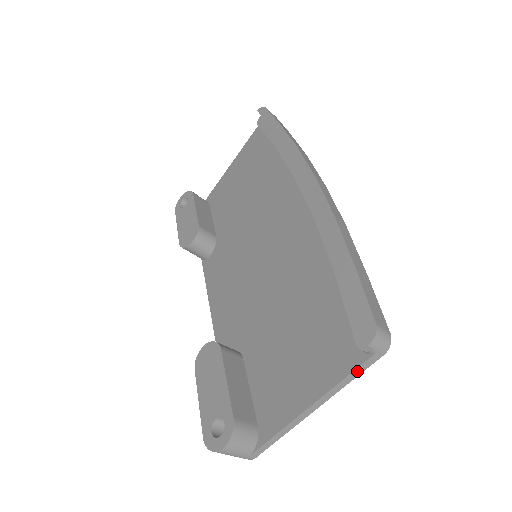
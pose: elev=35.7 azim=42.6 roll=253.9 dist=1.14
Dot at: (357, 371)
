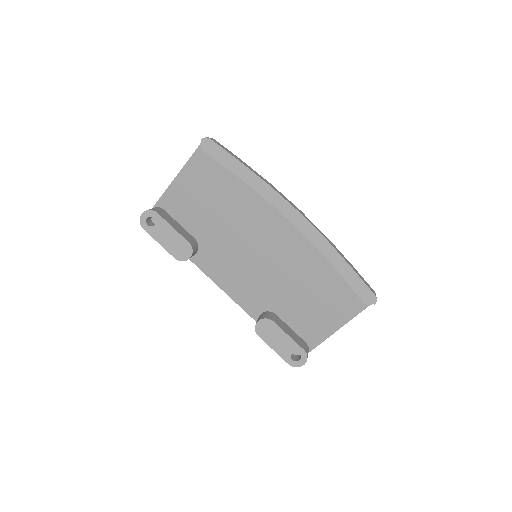
Dot at: (362, 310)
